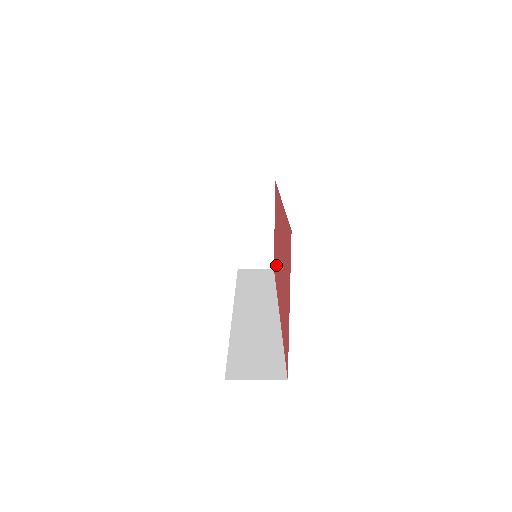
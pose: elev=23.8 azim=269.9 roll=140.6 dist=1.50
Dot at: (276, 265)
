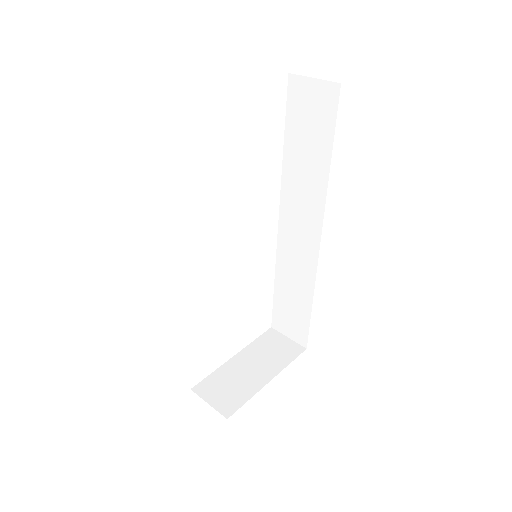
Dot at: occluded
